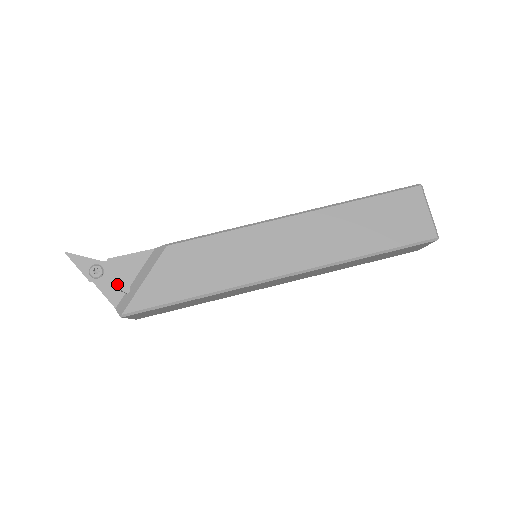
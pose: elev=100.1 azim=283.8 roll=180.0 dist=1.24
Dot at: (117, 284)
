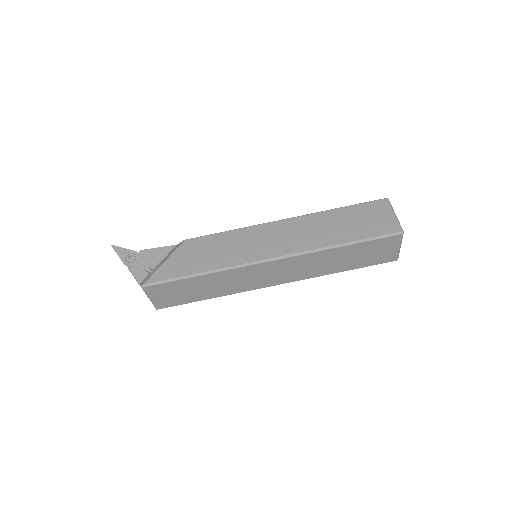
Dot at: (144, 267)
